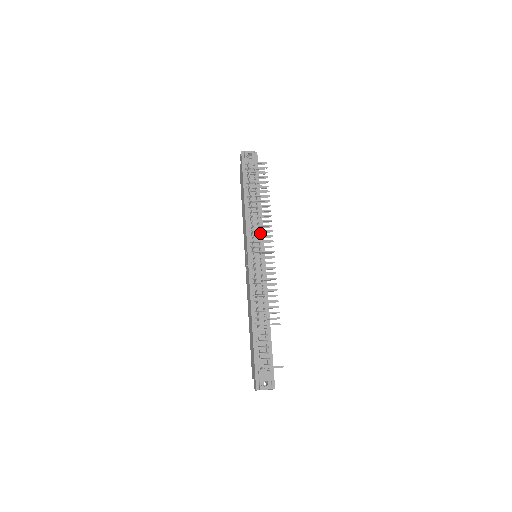
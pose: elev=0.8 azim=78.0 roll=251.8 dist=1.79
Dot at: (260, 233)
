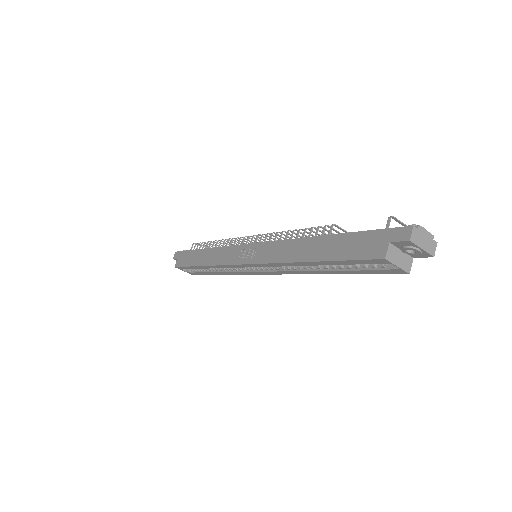
Dot at: occluded
